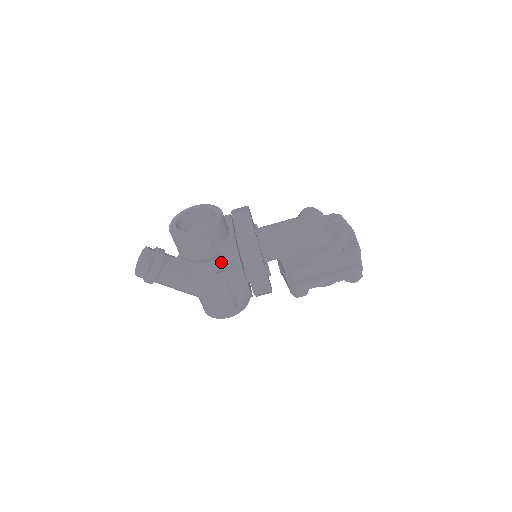
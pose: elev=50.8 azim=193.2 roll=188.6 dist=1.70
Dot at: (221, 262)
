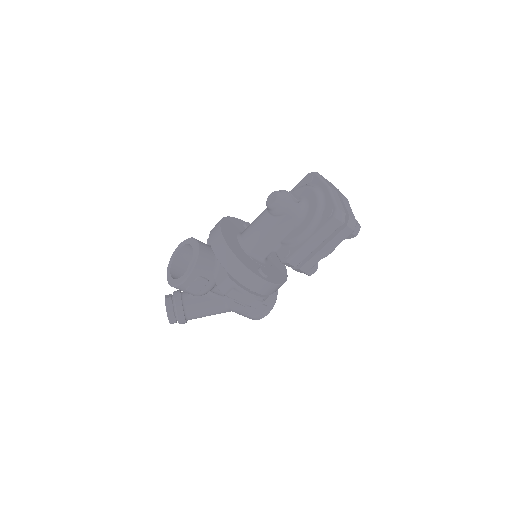
Dot at: (218, 289)
